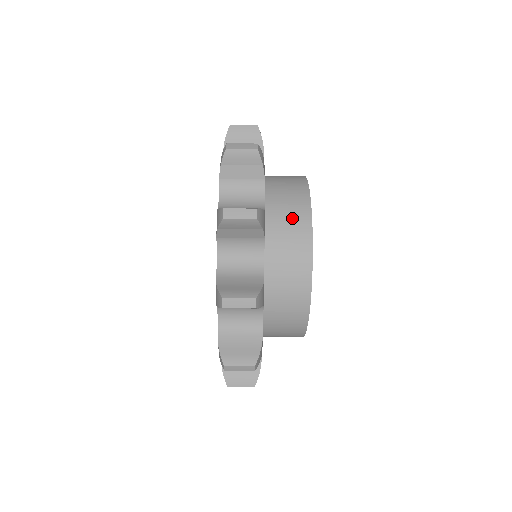
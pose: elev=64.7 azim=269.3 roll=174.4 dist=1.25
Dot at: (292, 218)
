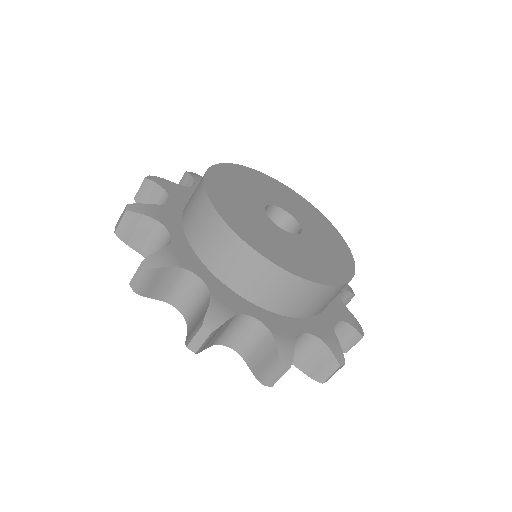
Dot at: (195, 193)
